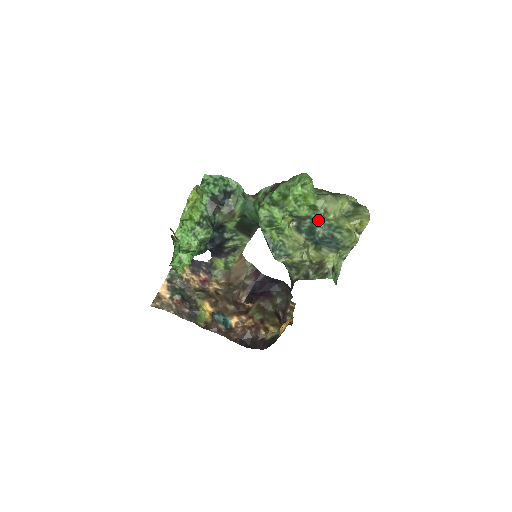
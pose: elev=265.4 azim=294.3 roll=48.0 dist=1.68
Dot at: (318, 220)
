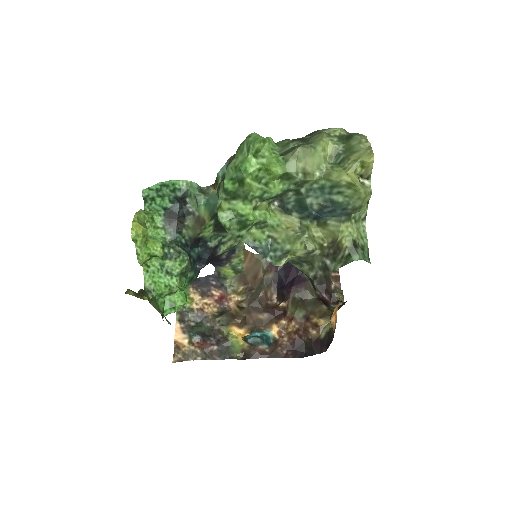
Dot at: (302, 188)
